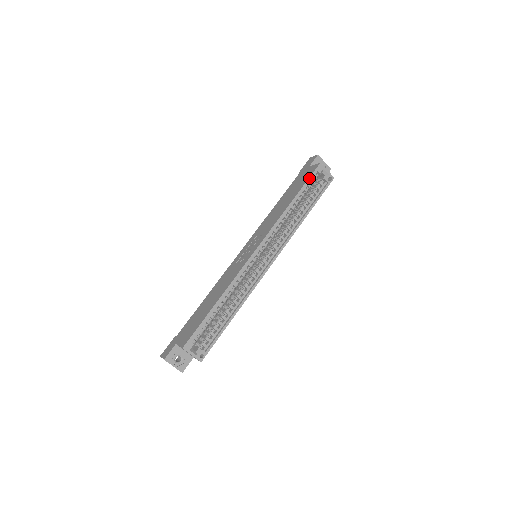
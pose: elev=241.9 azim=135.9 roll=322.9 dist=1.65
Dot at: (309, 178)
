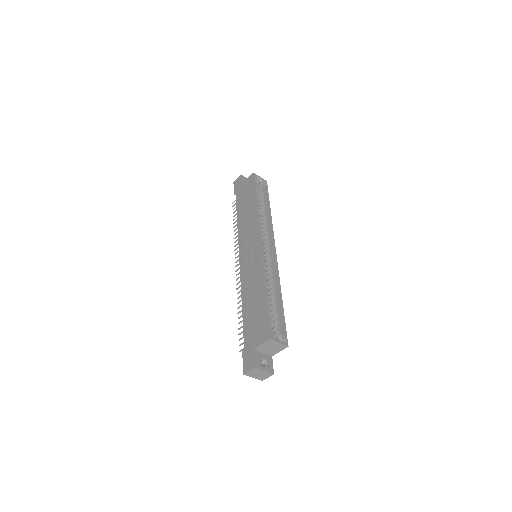
Dot at: (254, 184)
